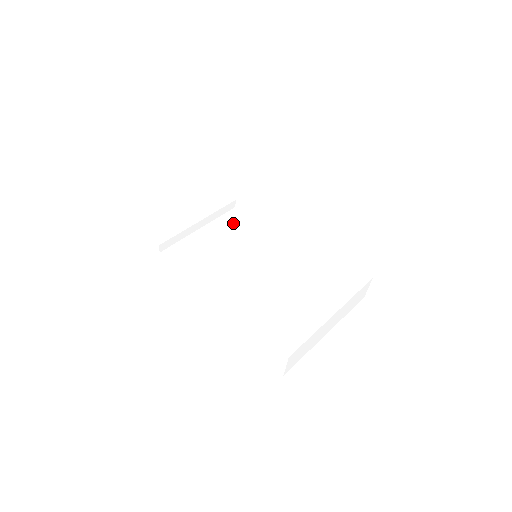
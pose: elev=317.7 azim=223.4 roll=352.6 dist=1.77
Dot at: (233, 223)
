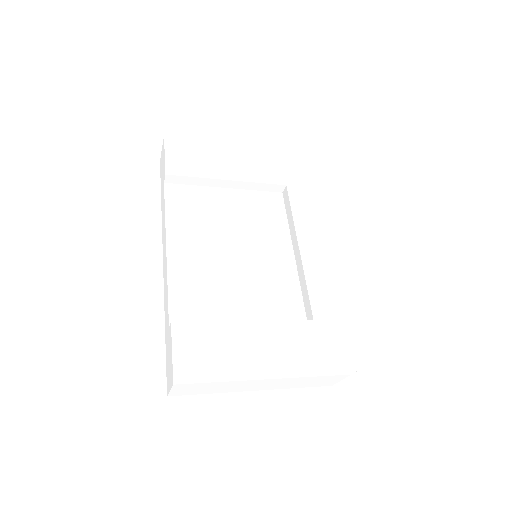
Dot at: (264, 206)
